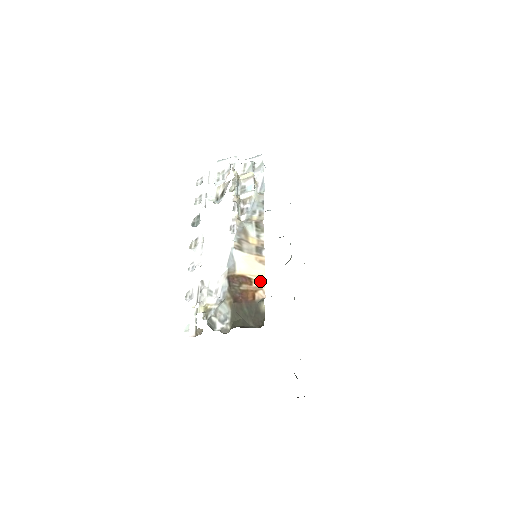
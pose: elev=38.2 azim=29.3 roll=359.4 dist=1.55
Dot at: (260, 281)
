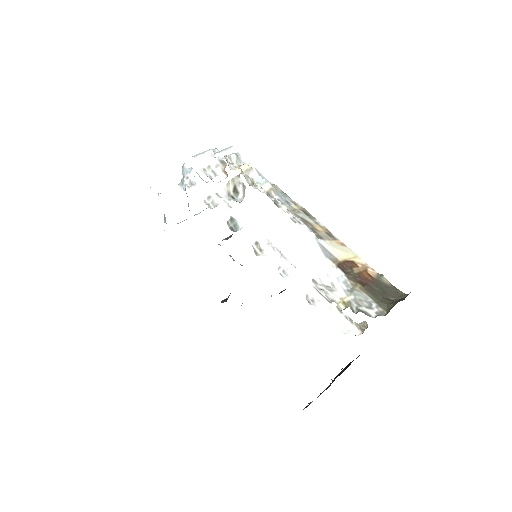
Dot at: (360, 261)
